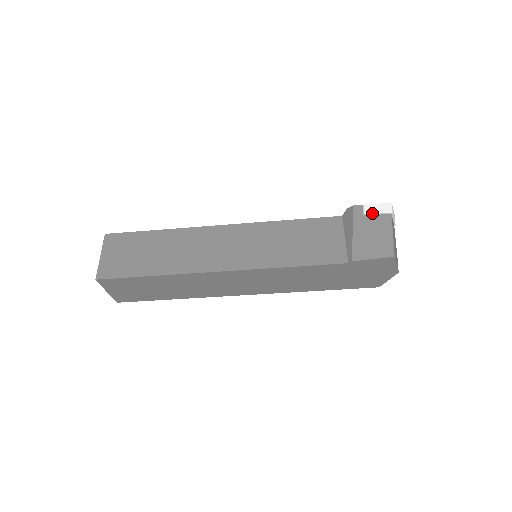
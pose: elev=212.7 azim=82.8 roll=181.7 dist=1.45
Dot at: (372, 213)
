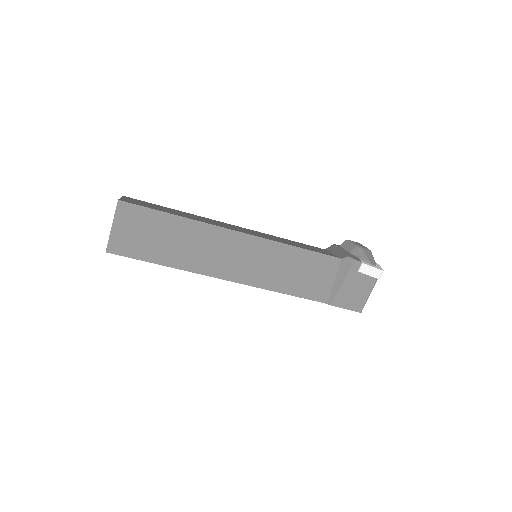
Dot at: (365, 273)
